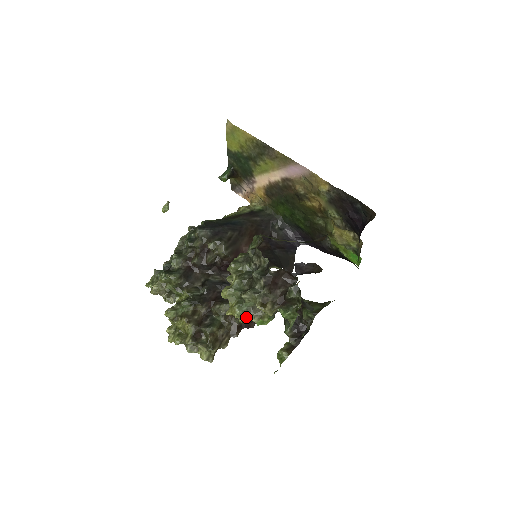
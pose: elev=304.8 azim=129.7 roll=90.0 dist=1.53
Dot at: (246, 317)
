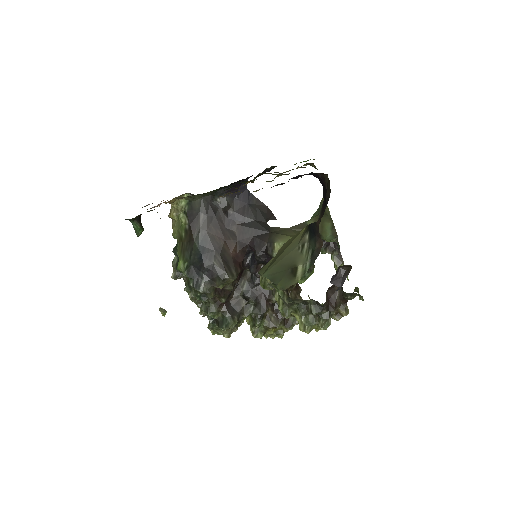
Dot at: occluded
